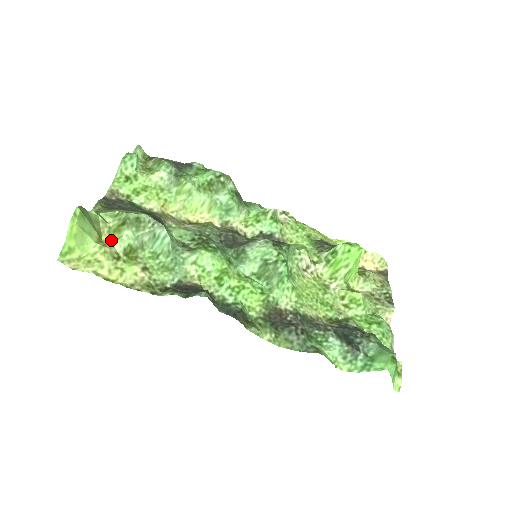
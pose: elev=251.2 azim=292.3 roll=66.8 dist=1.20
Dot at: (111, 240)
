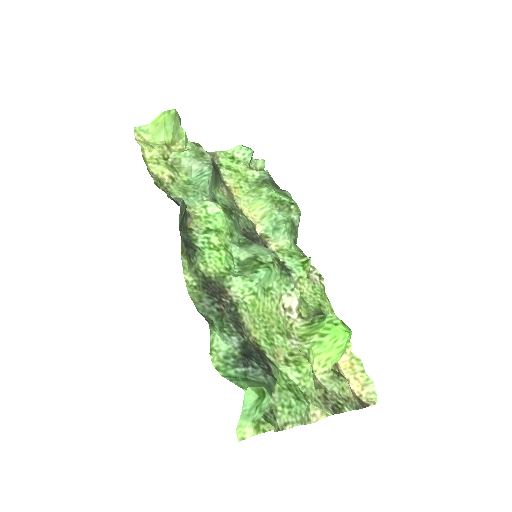
Dot at: (175, 151)
